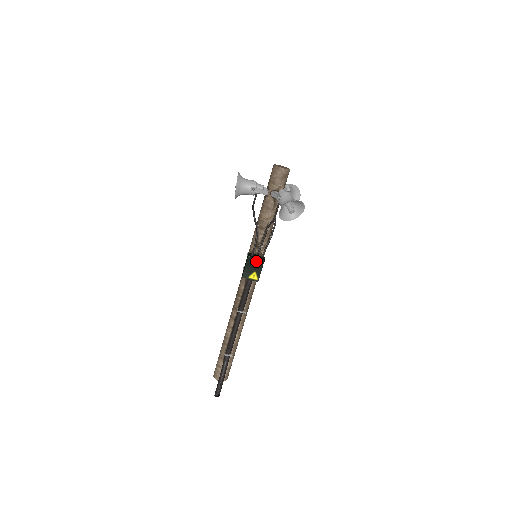
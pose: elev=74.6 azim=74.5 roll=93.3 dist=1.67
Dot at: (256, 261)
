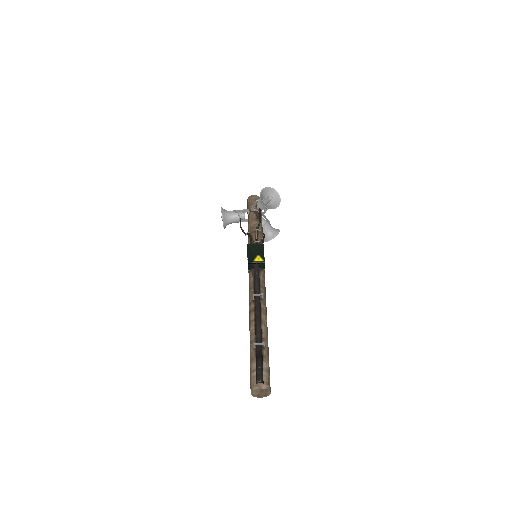
Dot at: (256, 246)
